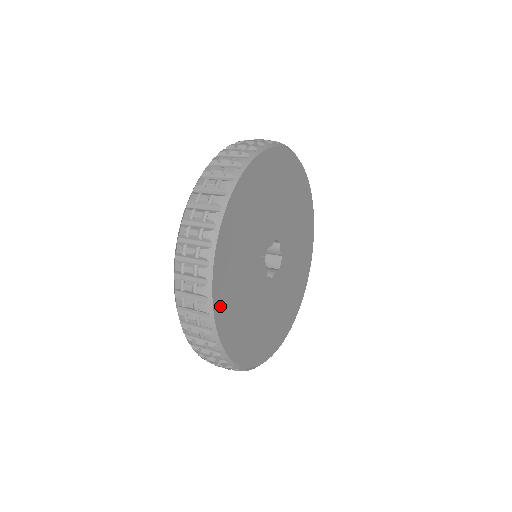
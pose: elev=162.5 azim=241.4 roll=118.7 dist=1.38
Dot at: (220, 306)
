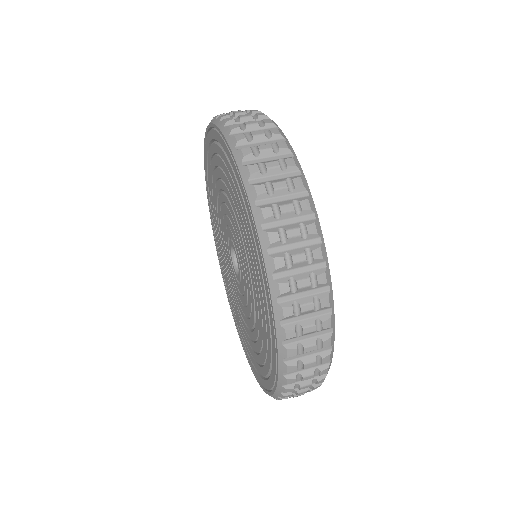
Dot at: occluded
